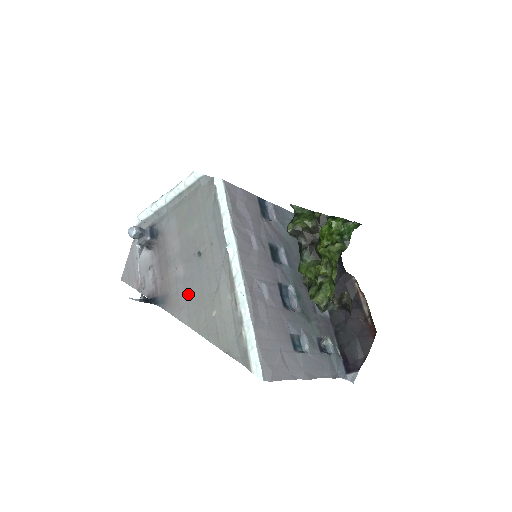
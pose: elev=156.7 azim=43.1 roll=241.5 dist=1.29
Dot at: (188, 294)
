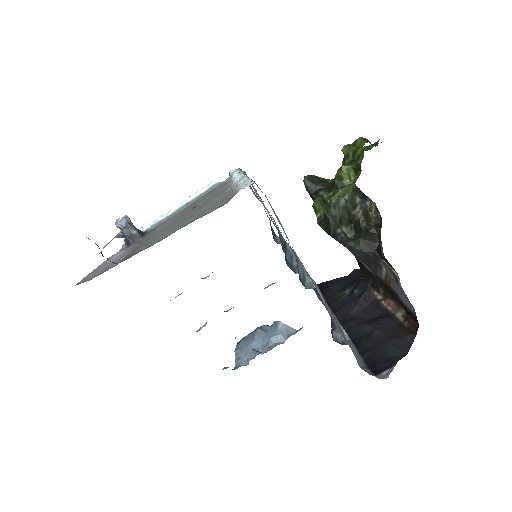
Dot at: (165, 232)
